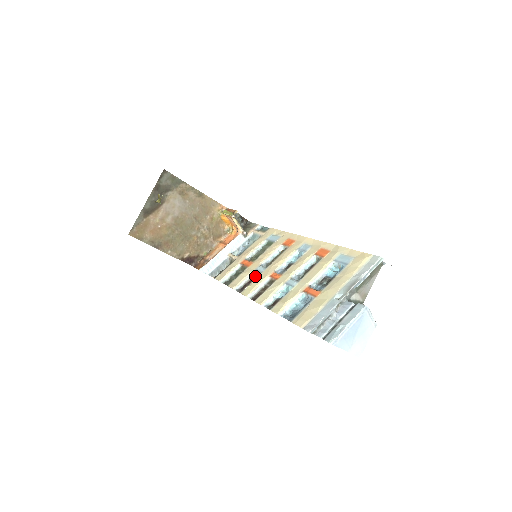
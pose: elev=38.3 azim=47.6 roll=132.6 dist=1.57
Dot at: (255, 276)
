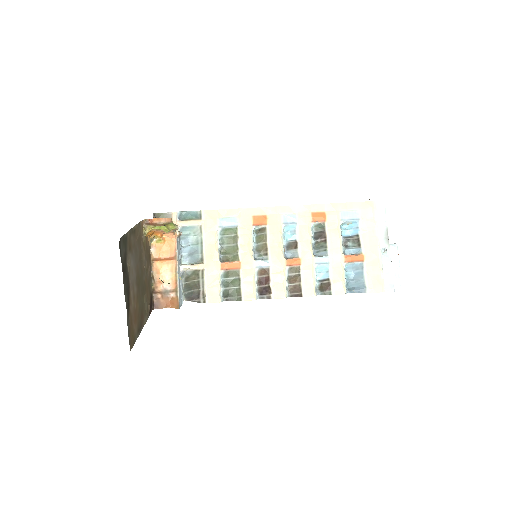
Dot at: (264, 274)
